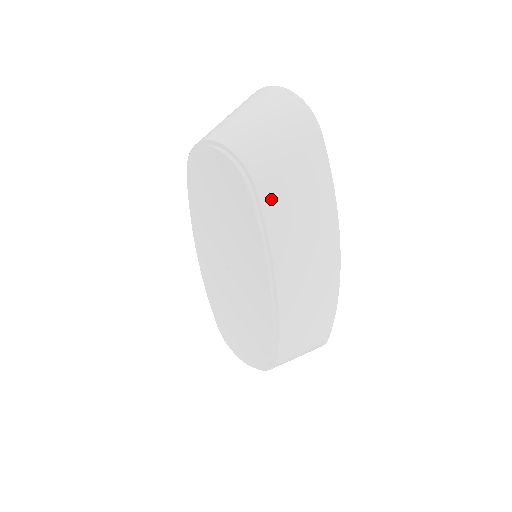
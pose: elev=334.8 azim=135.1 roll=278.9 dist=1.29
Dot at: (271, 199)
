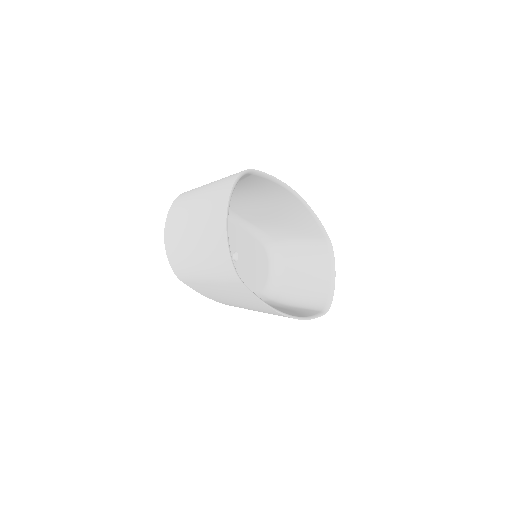
Dot at: (197, 287)
